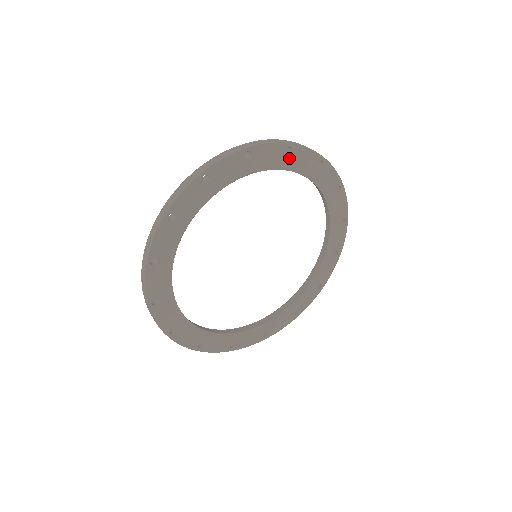
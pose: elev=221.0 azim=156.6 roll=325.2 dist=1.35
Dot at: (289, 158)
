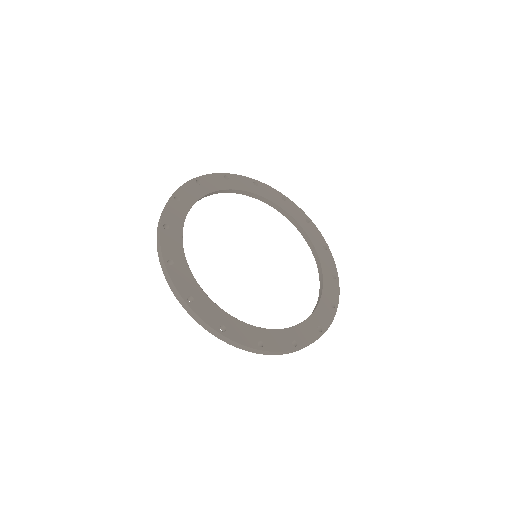
Dot at: (203, 186)
